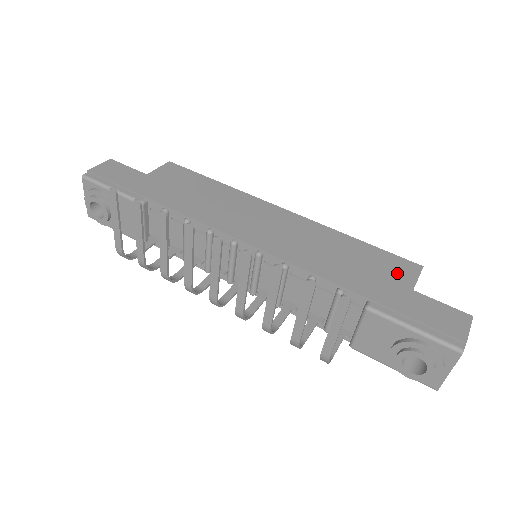
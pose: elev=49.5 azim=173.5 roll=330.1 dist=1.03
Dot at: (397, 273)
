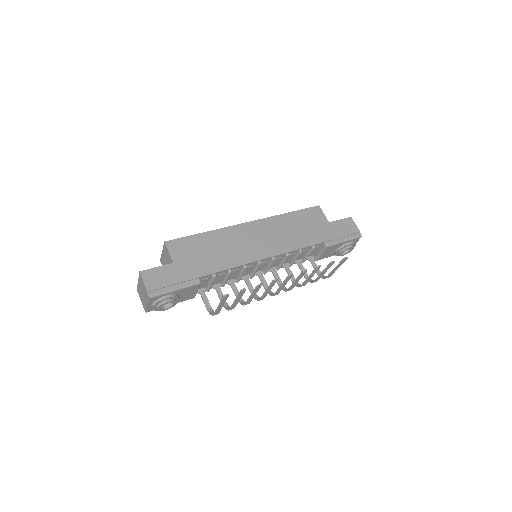
Dot at: (318, 218)
